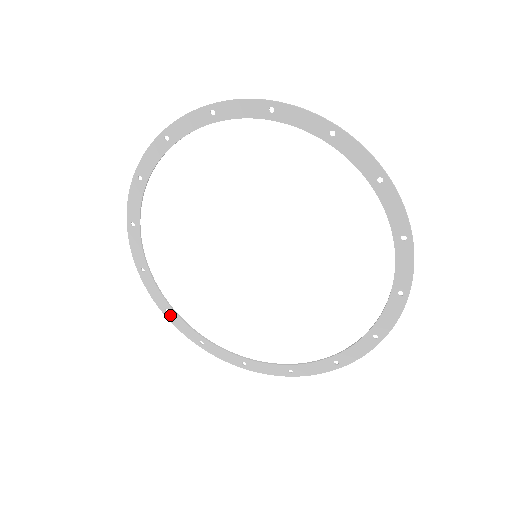
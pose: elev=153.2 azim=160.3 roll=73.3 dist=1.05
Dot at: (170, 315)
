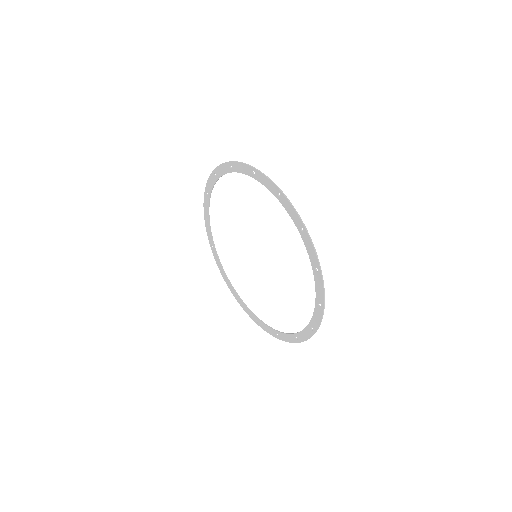
Dot at: (213, 250)
